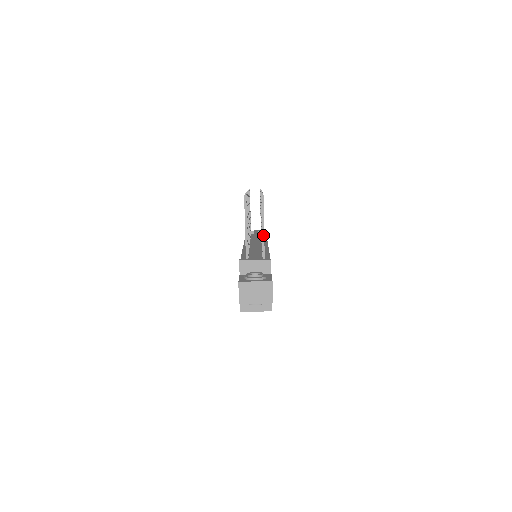
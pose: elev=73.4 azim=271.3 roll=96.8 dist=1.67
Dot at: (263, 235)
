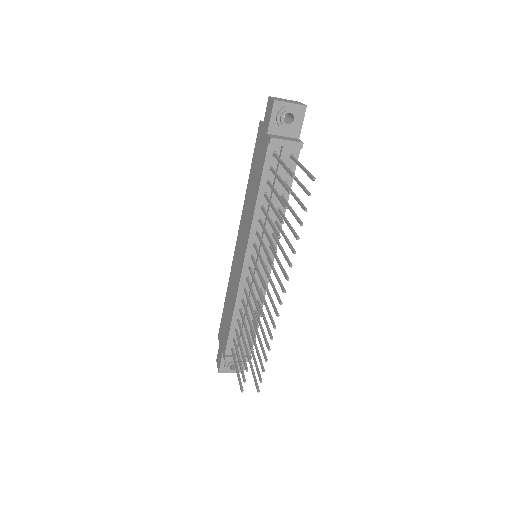
Dot at: (251, 366)
